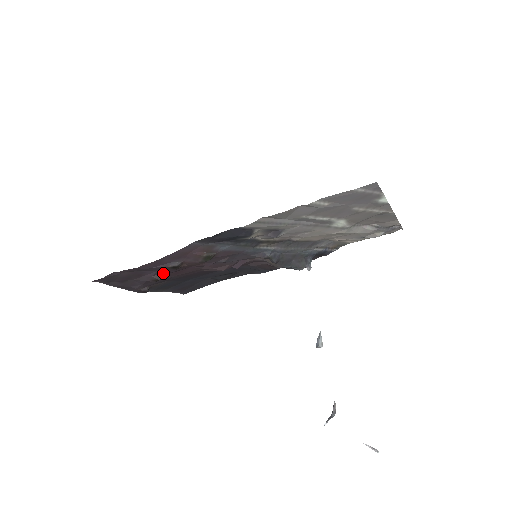
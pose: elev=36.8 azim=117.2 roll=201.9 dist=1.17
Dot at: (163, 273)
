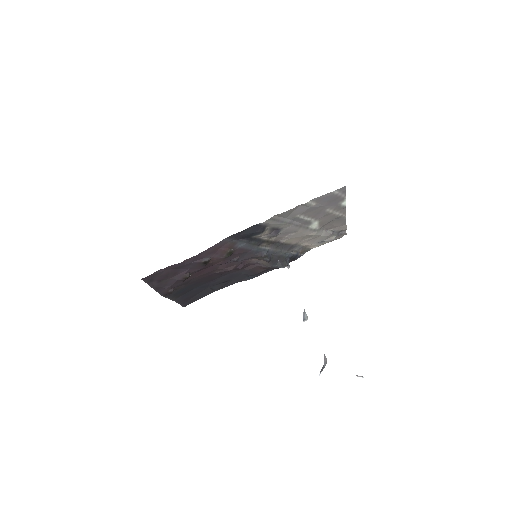
Dot at: (192, 272)
